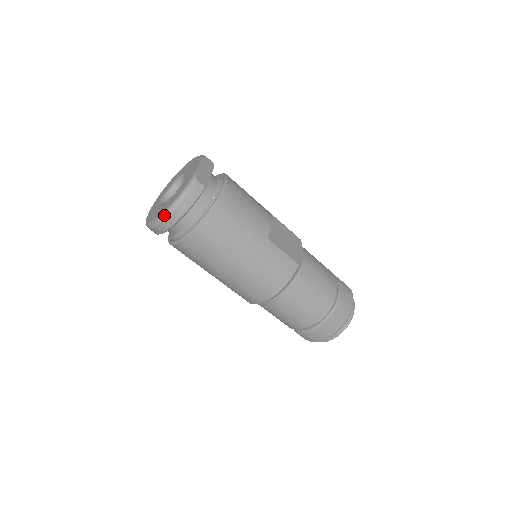
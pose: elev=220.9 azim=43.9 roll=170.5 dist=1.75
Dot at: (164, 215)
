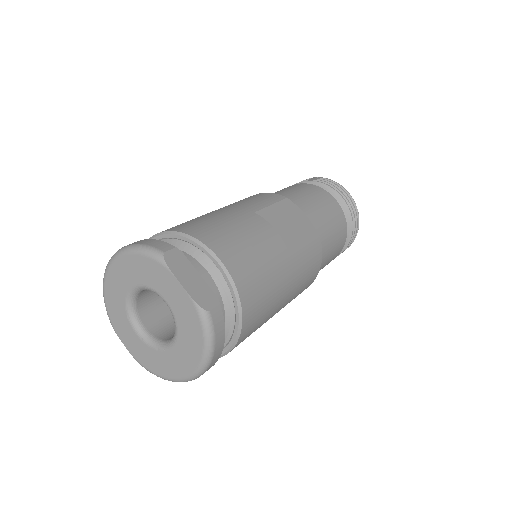
Dot at: (199, 374)
